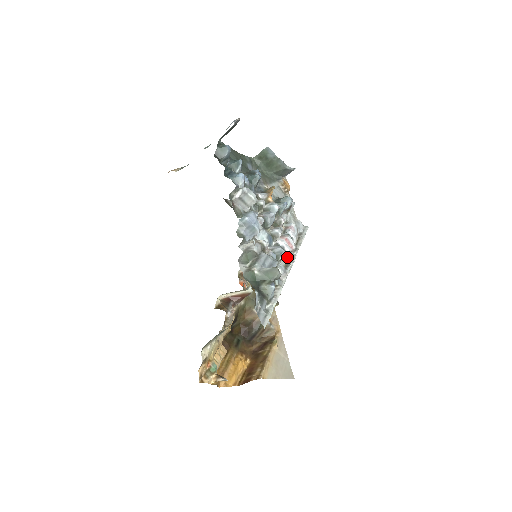
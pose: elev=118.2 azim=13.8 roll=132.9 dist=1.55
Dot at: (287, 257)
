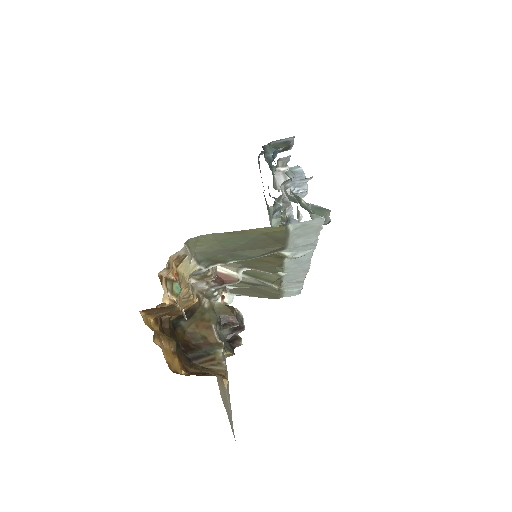
Dot at: occluded
